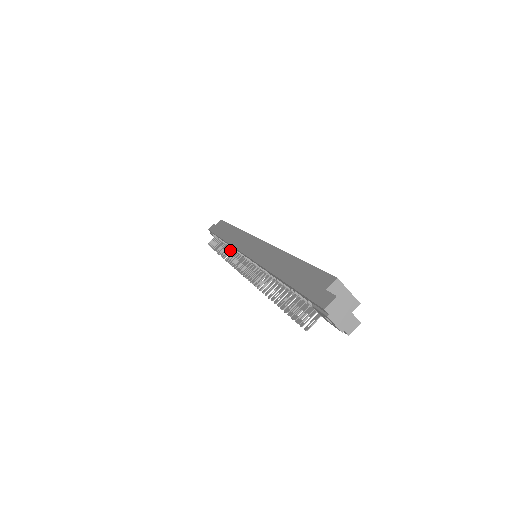
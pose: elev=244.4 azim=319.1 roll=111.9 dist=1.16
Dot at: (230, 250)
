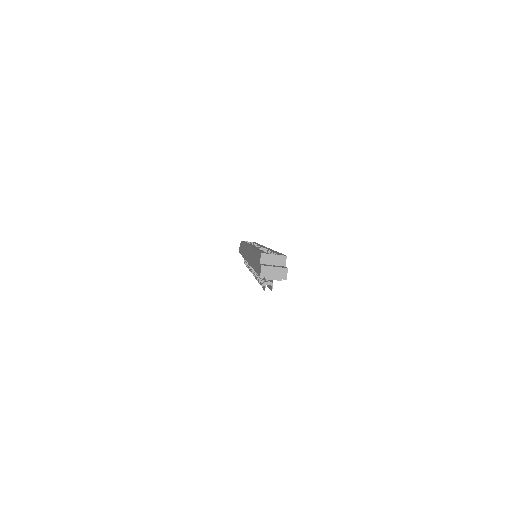
Dot at: occluded
